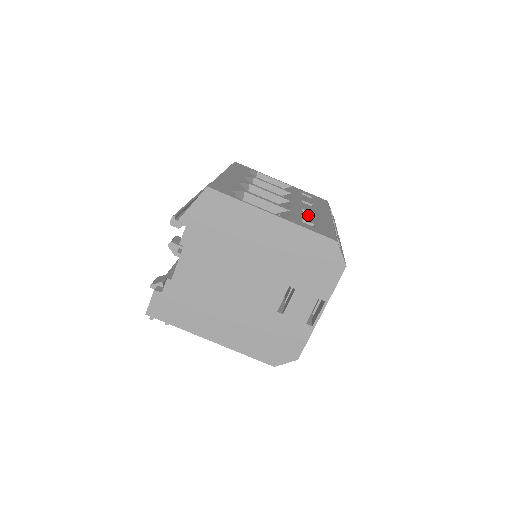
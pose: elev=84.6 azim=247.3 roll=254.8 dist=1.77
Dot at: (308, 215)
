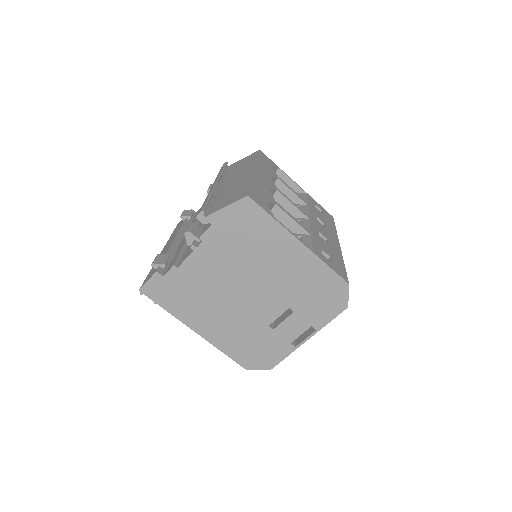
Dot at: (324, 242)
